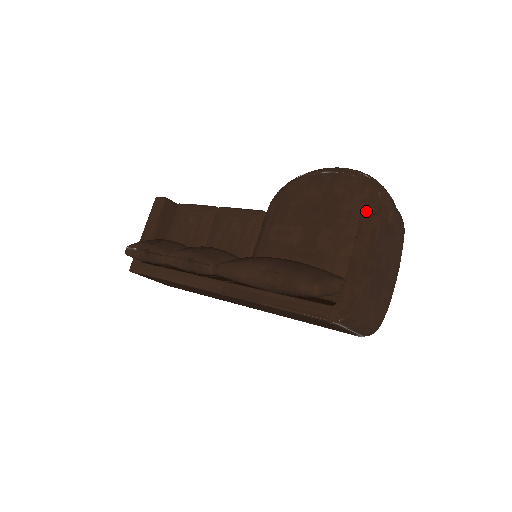
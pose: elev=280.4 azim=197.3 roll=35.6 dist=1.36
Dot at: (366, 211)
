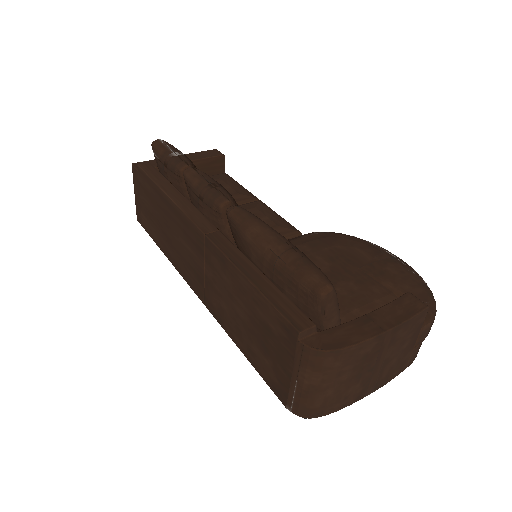
Dot at: occluded
